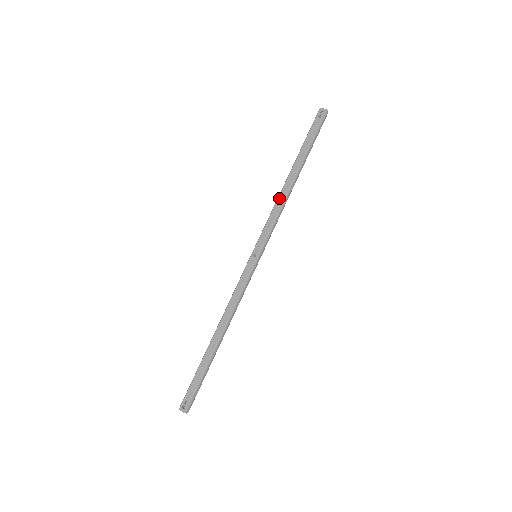
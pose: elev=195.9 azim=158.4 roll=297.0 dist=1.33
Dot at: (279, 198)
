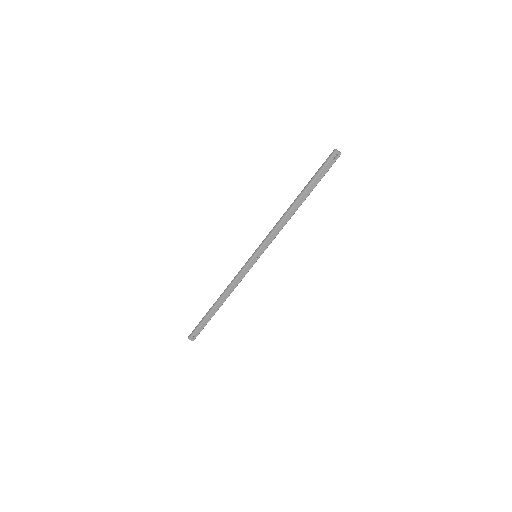
Dot at: (284, 221)
